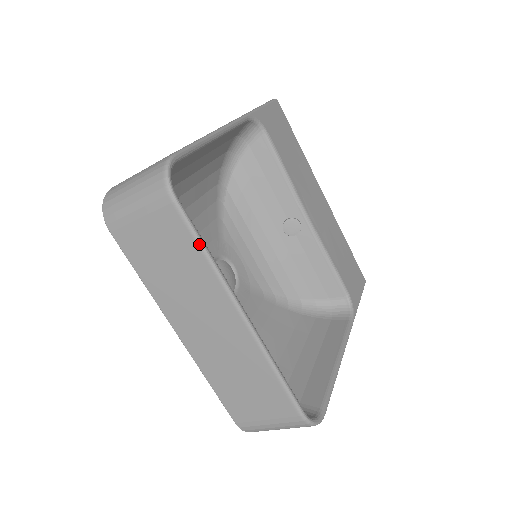
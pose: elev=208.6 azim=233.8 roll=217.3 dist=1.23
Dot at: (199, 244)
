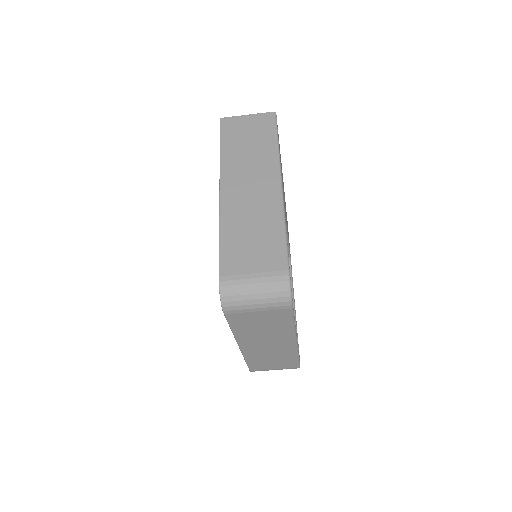
Dot at: (293, 322)
